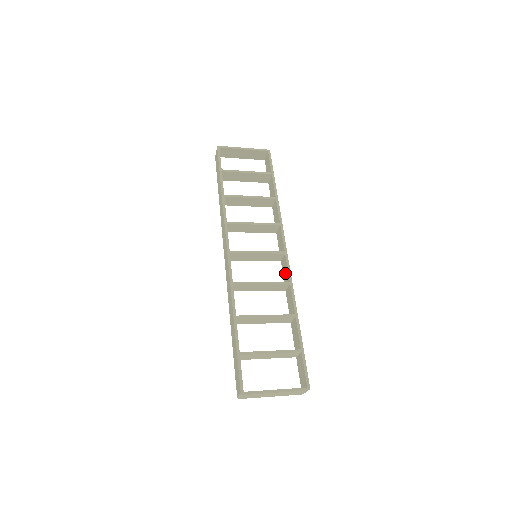
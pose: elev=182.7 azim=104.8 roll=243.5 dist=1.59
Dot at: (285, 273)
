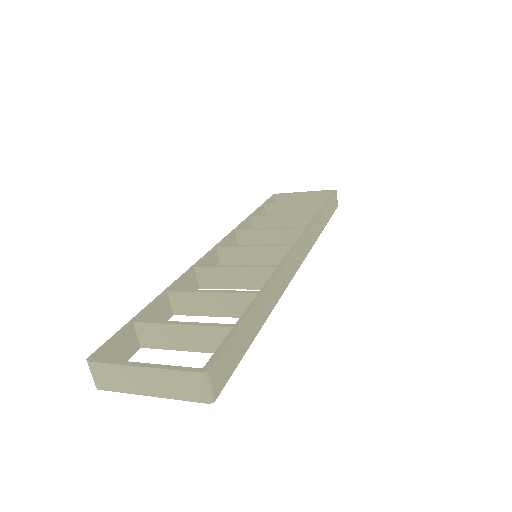
Dot at: occluded
